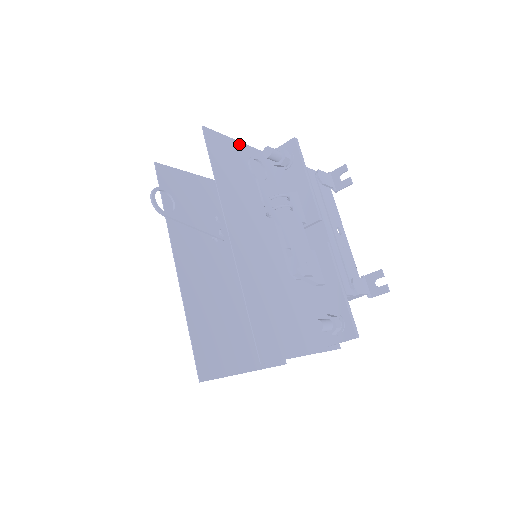
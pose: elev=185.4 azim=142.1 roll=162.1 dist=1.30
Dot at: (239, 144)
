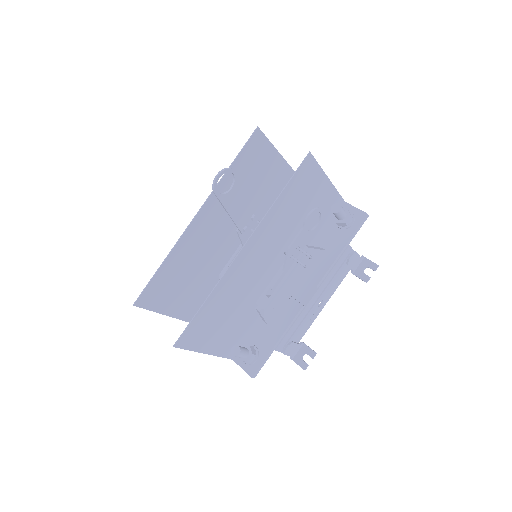
Dot at: (326, 180)
